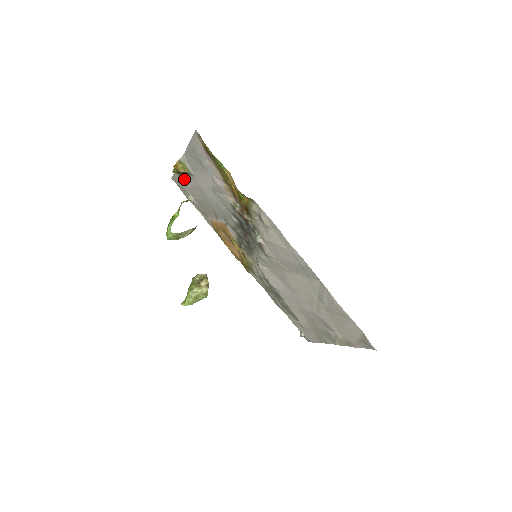
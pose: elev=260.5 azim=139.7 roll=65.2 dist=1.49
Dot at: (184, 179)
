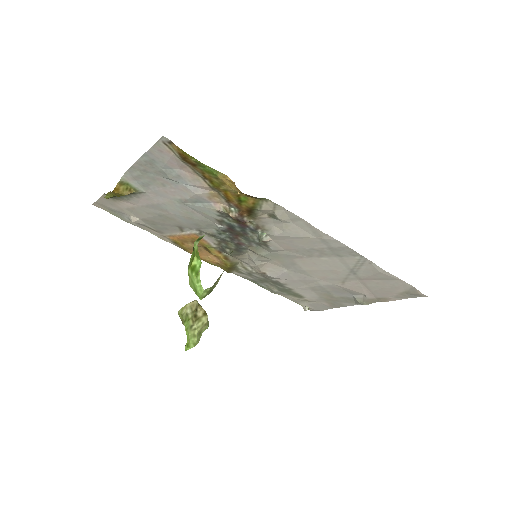
Dot at: (121, 201)
